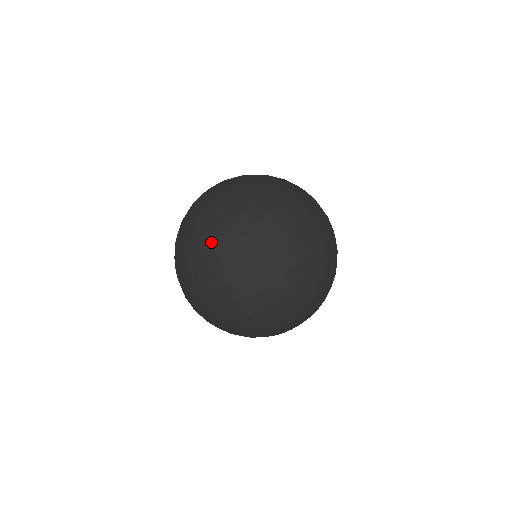
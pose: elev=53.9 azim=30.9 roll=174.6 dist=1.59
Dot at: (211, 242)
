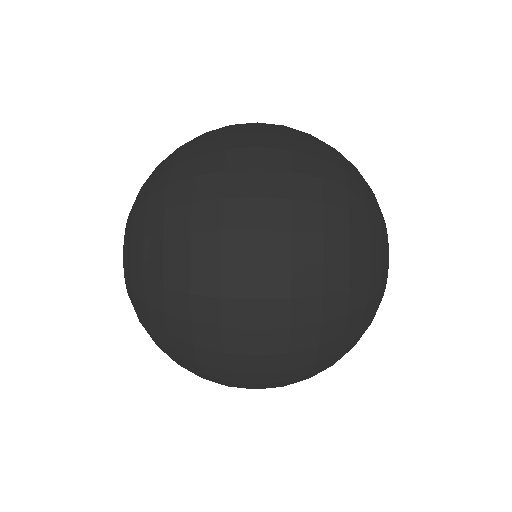
Dot at: (135, 281)
